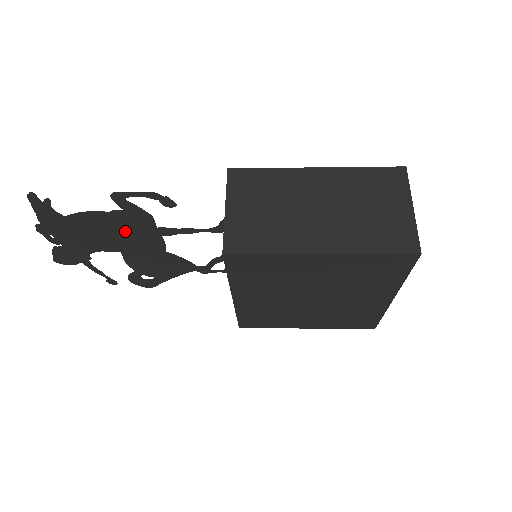
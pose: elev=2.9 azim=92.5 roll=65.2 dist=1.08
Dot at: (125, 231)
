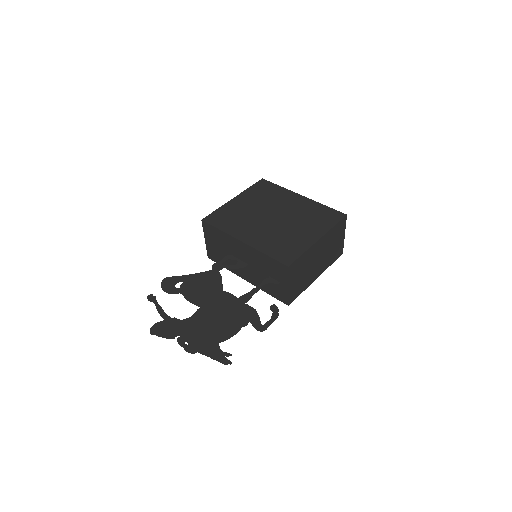
Dot at: (228, 314)
